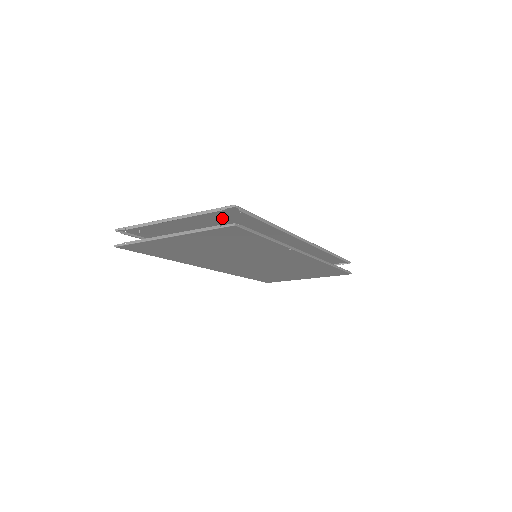
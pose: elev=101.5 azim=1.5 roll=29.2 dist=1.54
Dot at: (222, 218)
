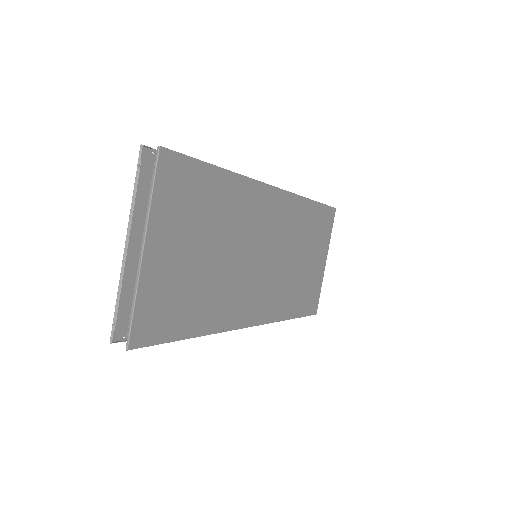
Dot at: occluded
